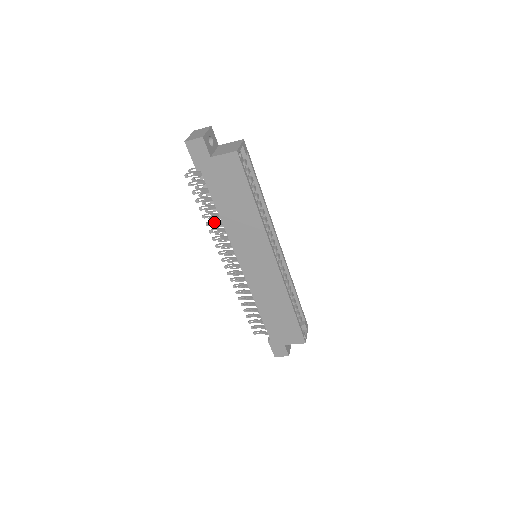
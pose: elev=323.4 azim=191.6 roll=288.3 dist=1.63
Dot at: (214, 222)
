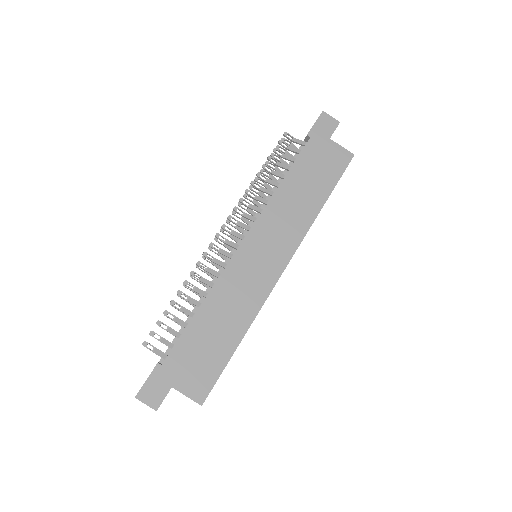
Dot at: (261, 187)
